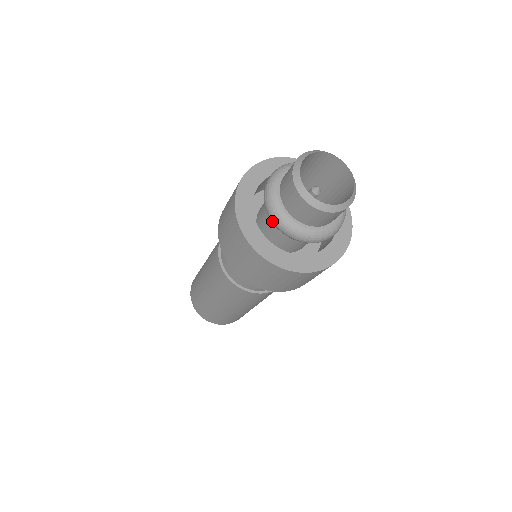
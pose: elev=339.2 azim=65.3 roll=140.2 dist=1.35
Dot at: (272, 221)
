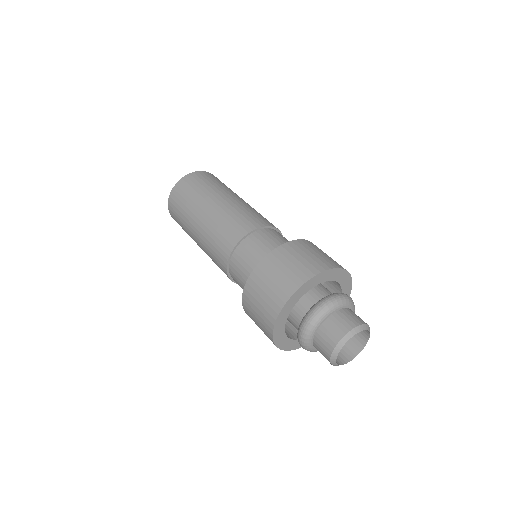
Dot at: occluded
